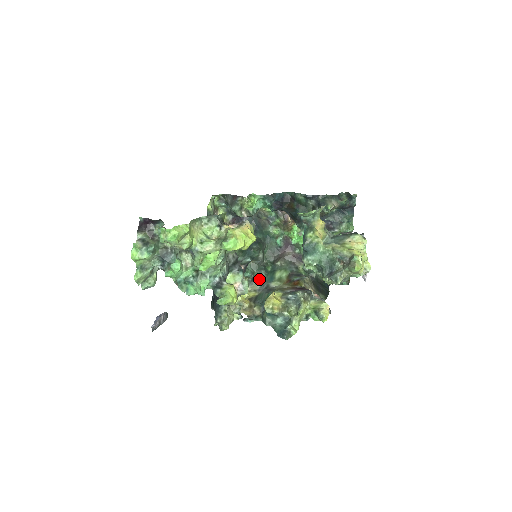
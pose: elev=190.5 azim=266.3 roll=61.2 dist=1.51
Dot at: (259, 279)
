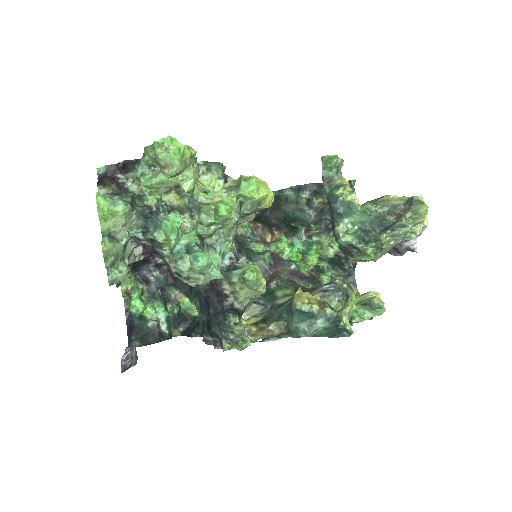
Dot at: (256, 301)
